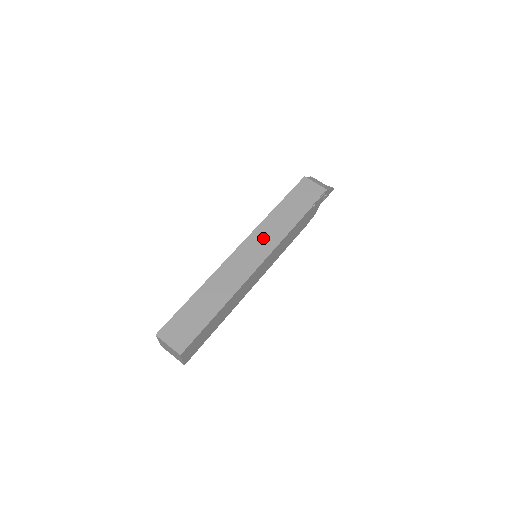
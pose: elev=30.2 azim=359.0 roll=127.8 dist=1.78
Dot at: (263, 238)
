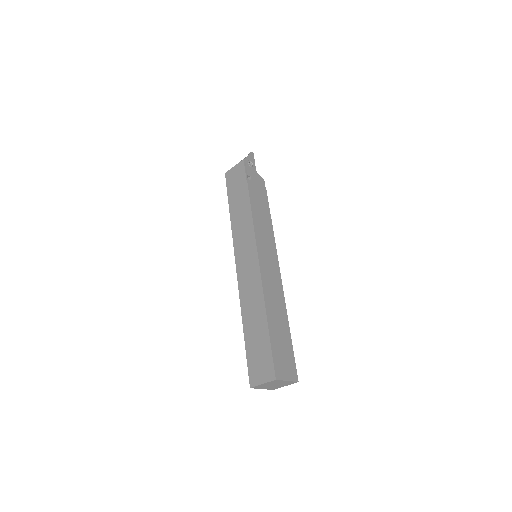
Dot at: (242, 241)
